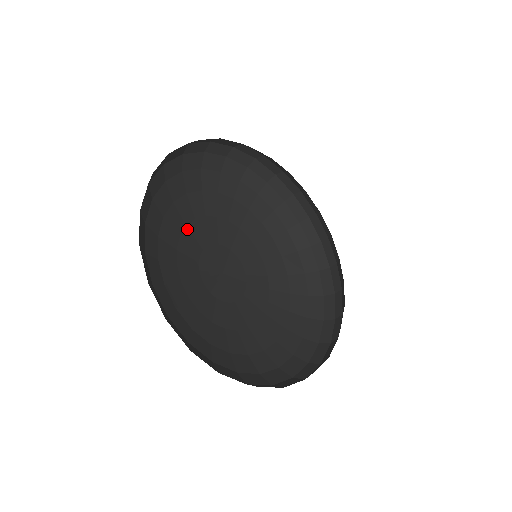
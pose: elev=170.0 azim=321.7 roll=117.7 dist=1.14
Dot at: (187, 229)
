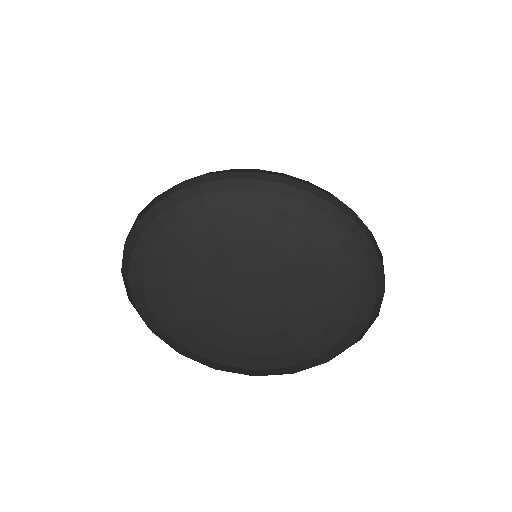
Dot at: (224, 249)
